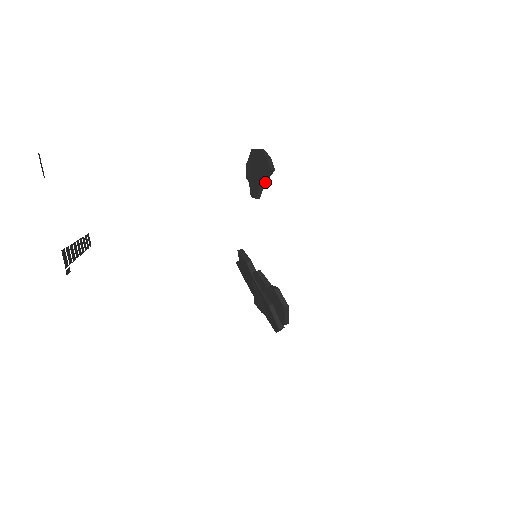
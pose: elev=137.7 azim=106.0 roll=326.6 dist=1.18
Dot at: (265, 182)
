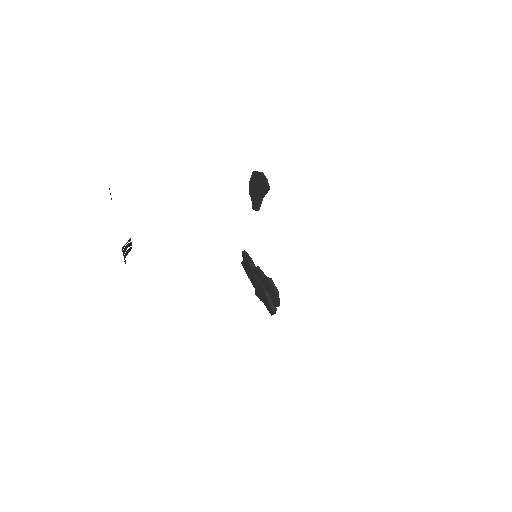
Dot at: occluded
